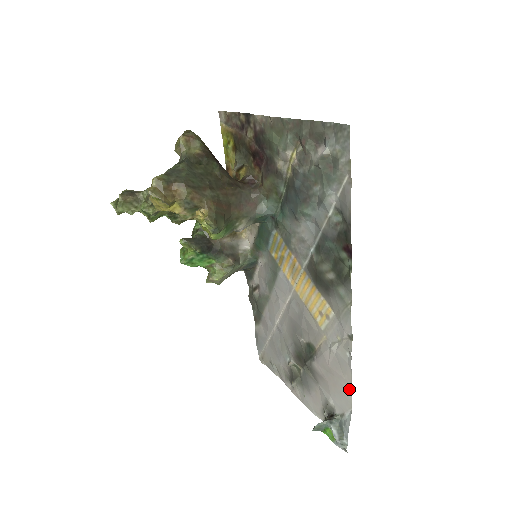
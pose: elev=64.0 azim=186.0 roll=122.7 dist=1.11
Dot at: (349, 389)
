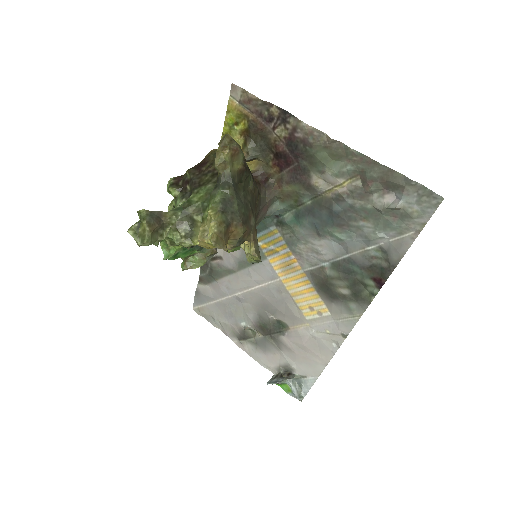
Dot at: (323, 365)
